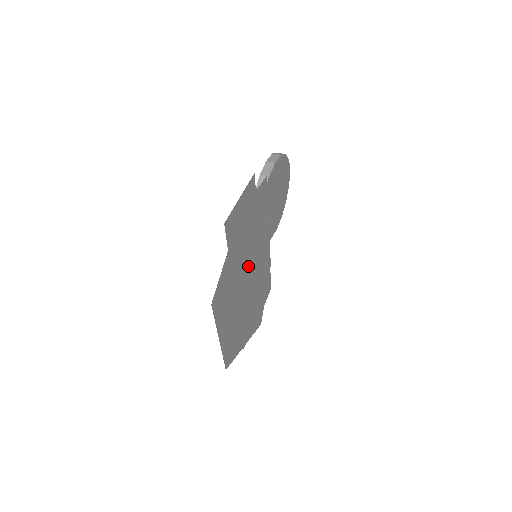
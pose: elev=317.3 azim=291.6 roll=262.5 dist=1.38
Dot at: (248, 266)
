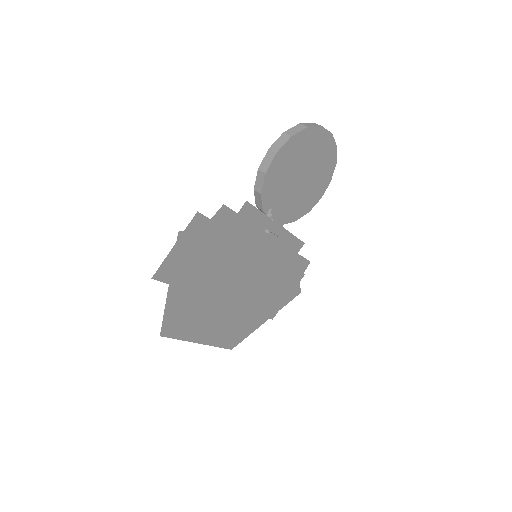
Dot at: (229, 279)
